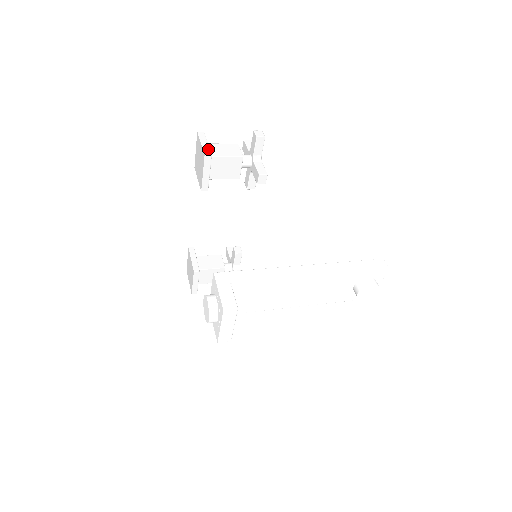
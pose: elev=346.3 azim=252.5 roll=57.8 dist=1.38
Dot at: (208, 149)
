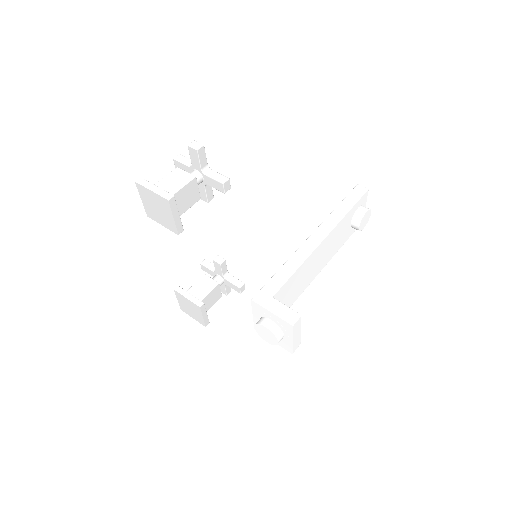
Dot at: (165, 192)
